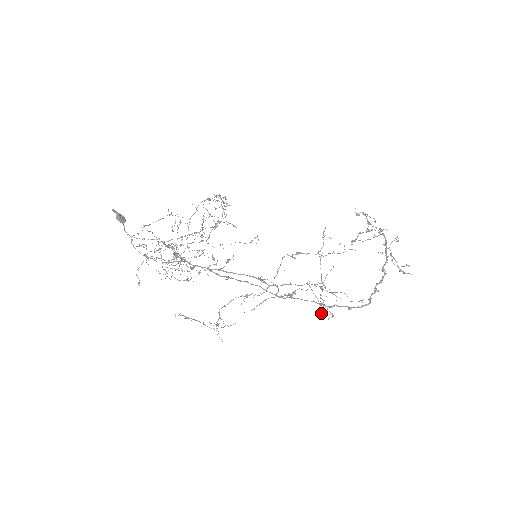
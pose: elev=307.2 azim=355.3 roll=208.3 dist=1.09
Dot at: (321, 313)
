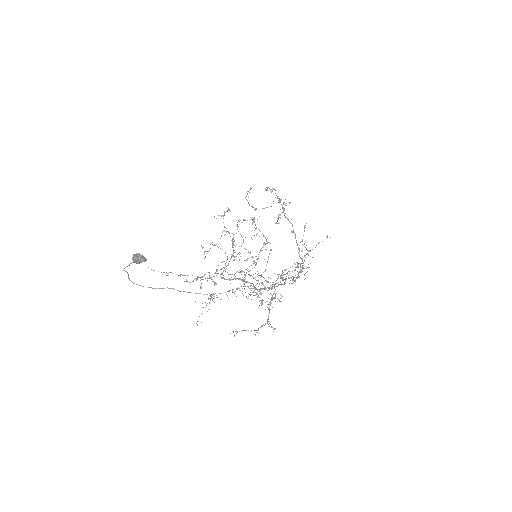
Dot at: occluded
